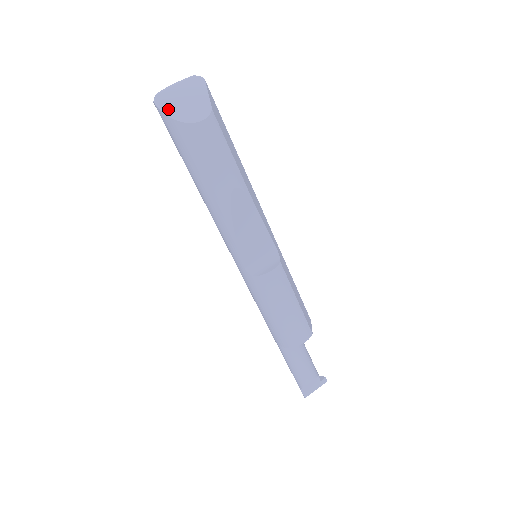
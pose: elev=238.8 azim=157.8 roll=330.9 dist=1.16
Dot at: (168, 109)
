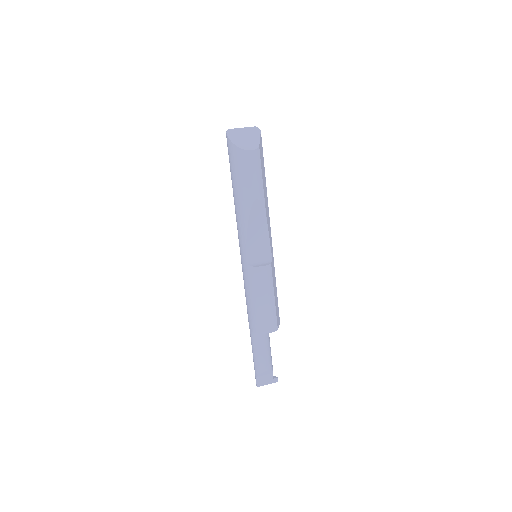
Dot at: (233, 138)
